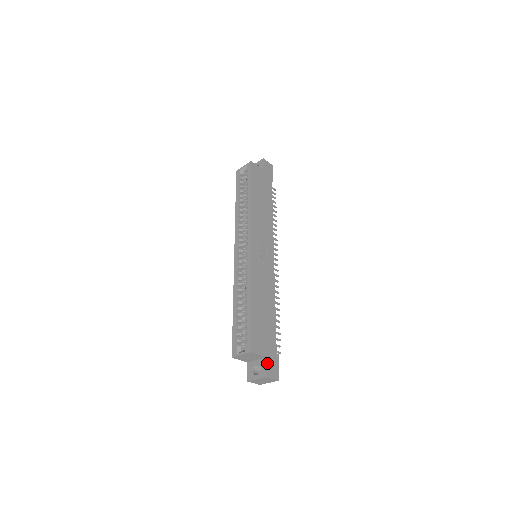
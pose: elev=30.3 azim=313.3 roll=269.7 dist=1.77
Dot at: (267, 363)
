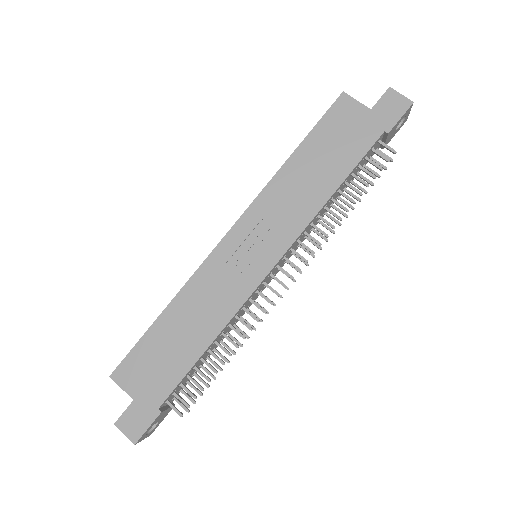
Dot at: (129, 408)
